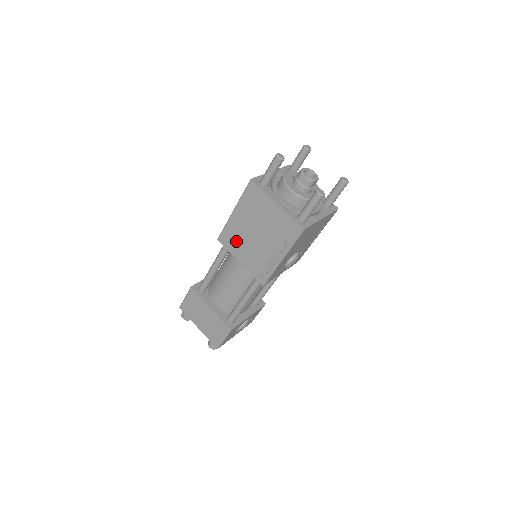
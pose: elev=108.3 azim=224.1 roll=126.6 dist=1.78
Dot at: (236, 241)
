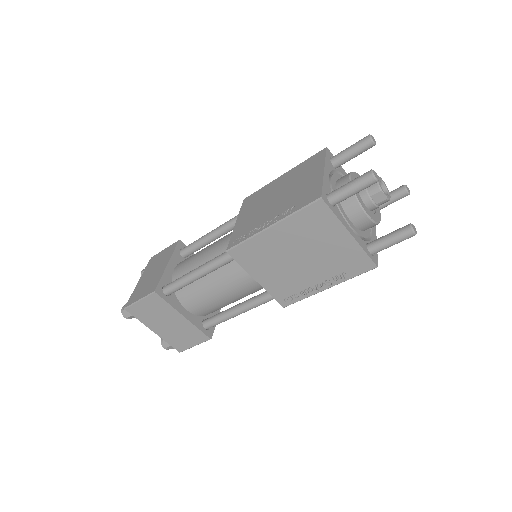
Dot at: (261, 259)
